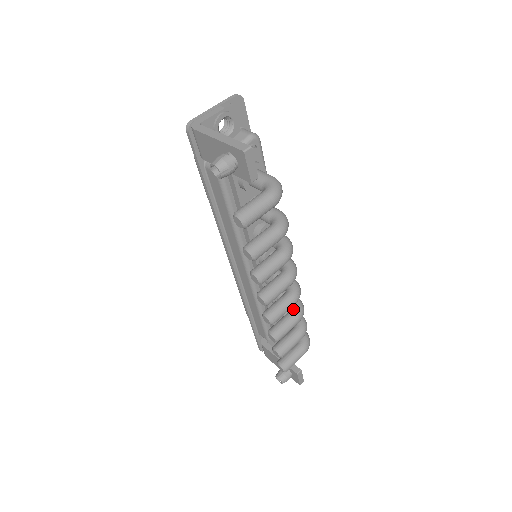
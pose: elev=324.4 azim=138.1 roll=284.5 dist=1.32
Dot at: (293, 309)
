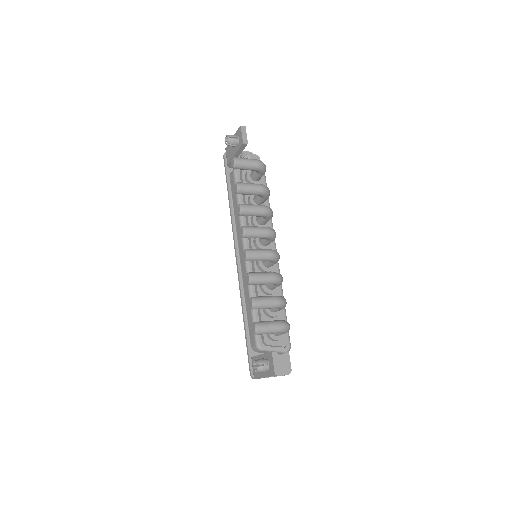
Dot at: occluded
